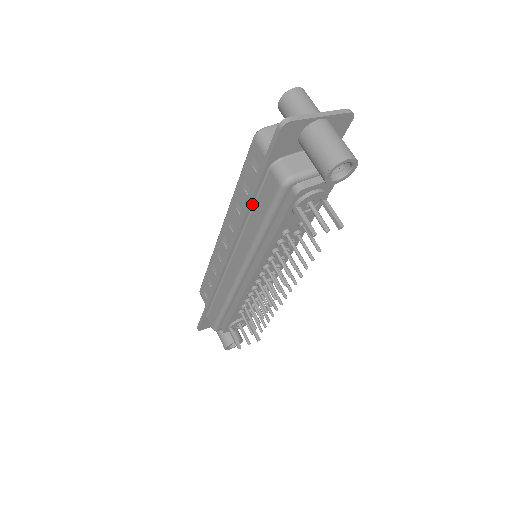
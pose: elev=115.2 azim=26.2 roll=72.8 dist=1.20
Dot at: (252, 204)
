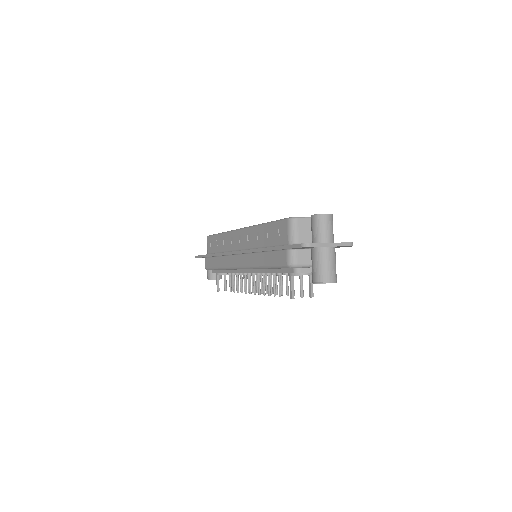
Dot at: (267, 251)
